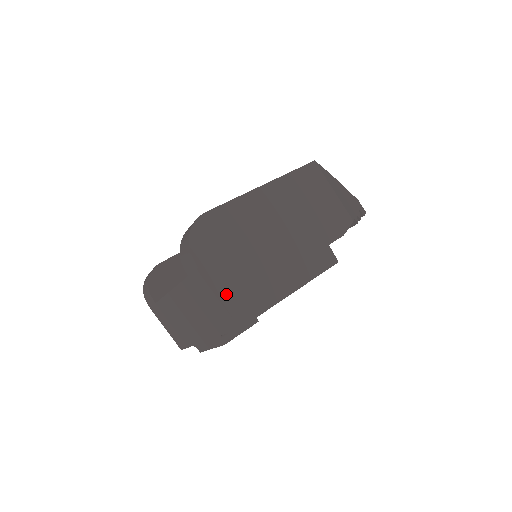
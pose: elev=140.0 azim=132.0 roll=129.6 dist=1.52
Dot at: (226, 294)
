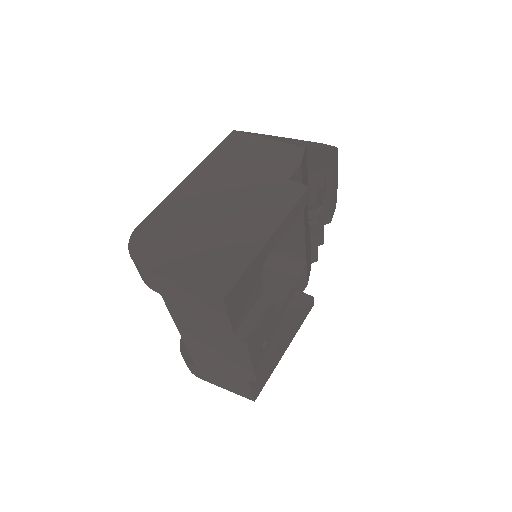
Dot at: (191, 278)
